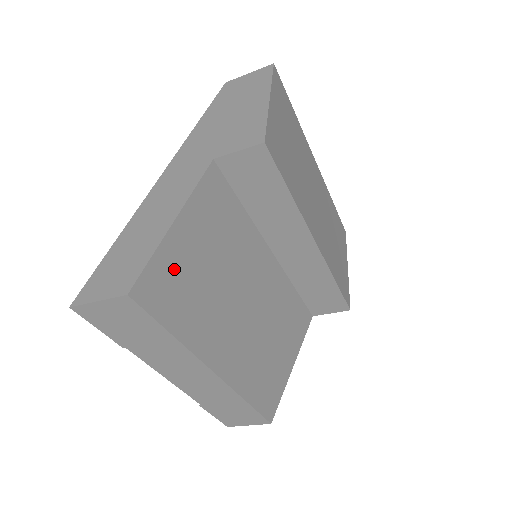
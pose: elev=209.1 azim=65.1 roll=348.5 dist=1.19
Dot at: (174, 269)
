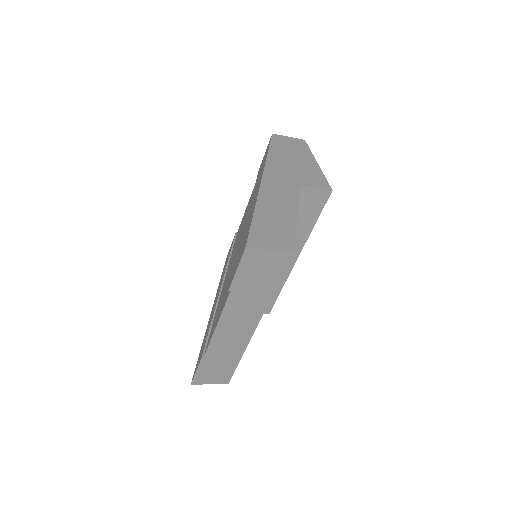
Dot at: occluded
